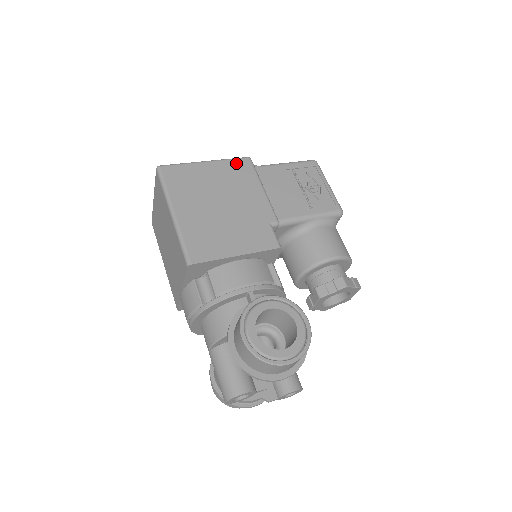
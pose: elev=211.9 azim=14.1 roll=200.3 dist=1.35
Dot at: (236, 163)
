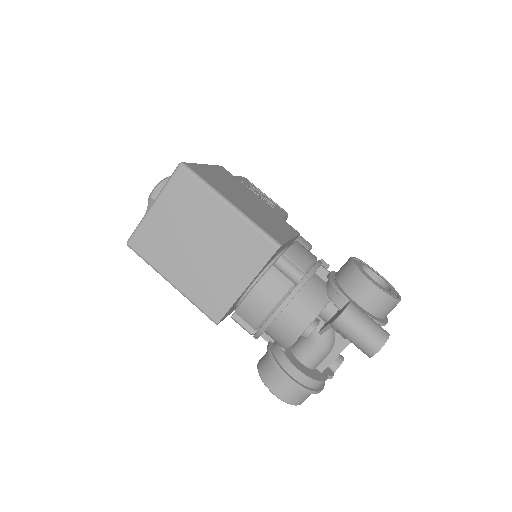
Dot at: (220, 169)
